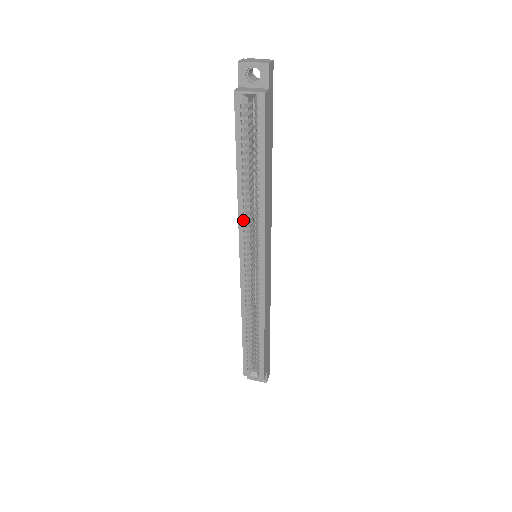
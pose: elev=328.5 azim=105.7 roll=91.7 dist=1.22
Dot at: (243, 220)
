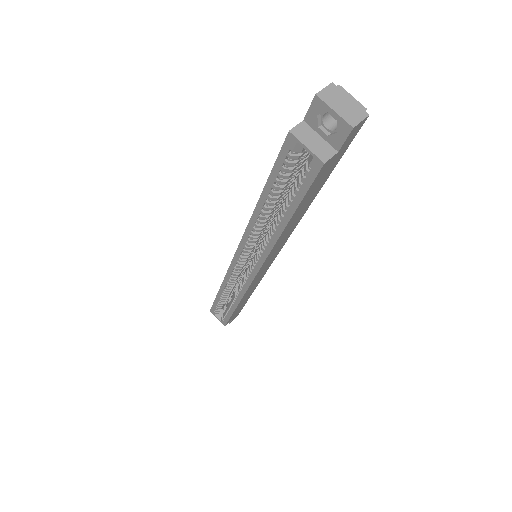
Dot at: (250, 234)
